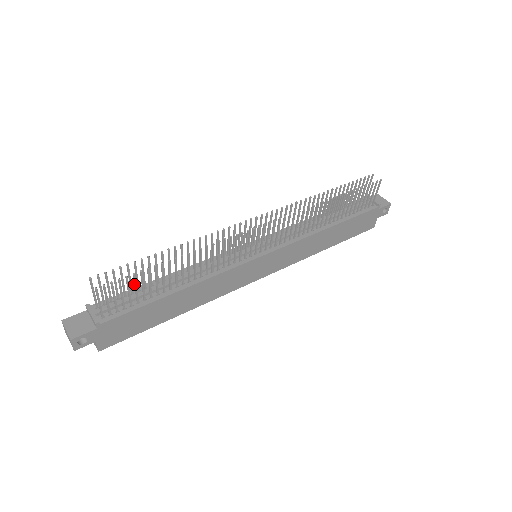
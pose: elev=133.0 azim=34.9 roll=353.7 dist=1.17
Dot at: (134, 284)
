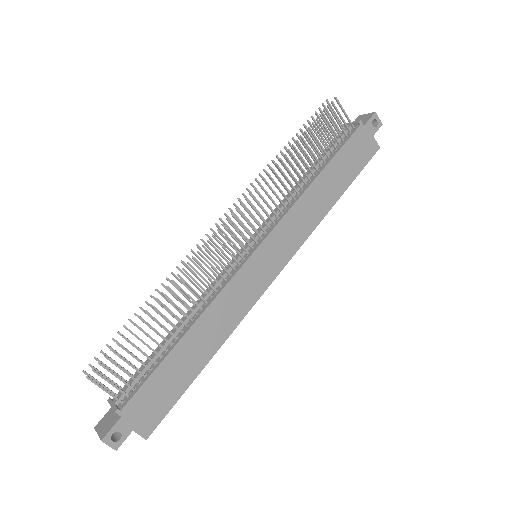
Dot at: occluded
